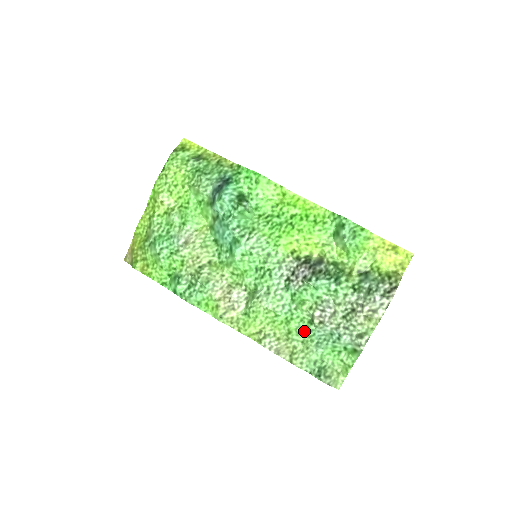
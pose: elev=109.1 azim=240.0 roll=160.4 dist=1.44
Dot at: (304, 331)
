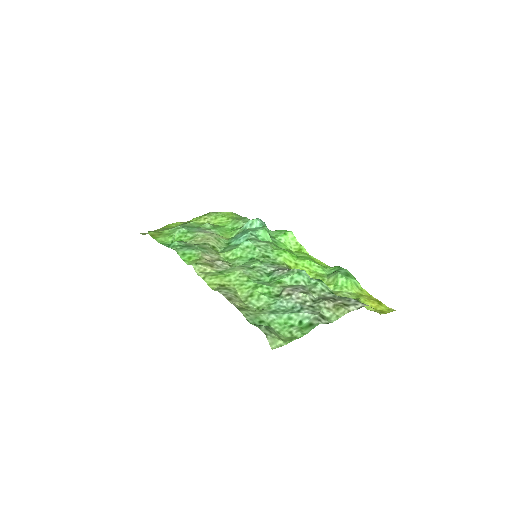
Dot at: (266, 299)
